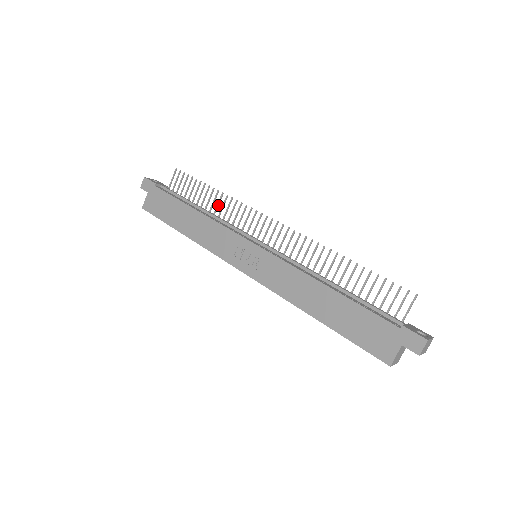
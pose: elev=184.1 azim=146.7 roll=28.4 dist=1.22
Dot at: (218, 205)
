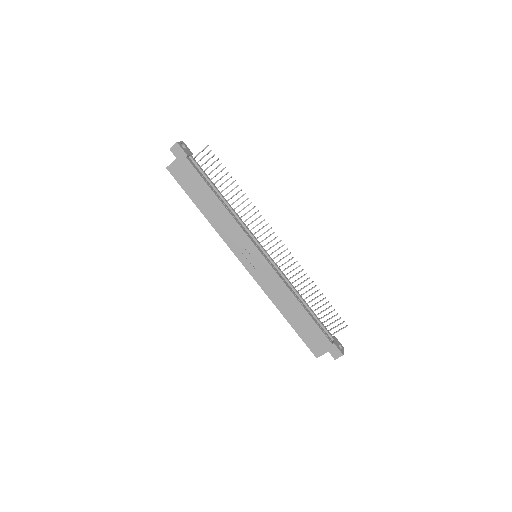
Dot at: (237, 200)
